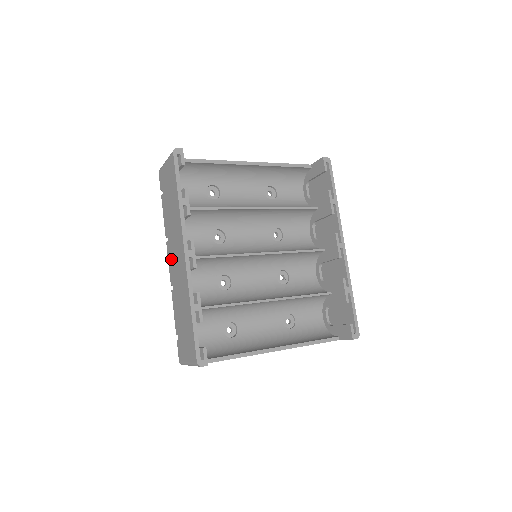
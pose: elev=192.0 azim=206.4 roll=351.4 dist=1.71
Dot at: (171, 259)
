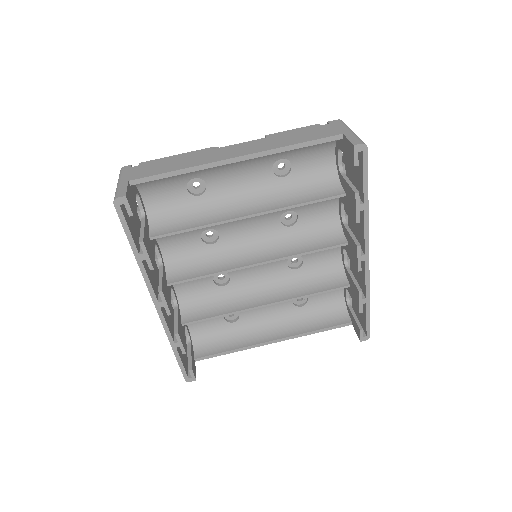
Dot at: occluded
